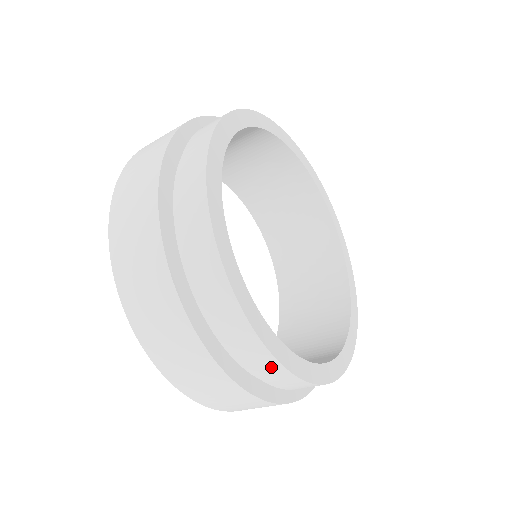
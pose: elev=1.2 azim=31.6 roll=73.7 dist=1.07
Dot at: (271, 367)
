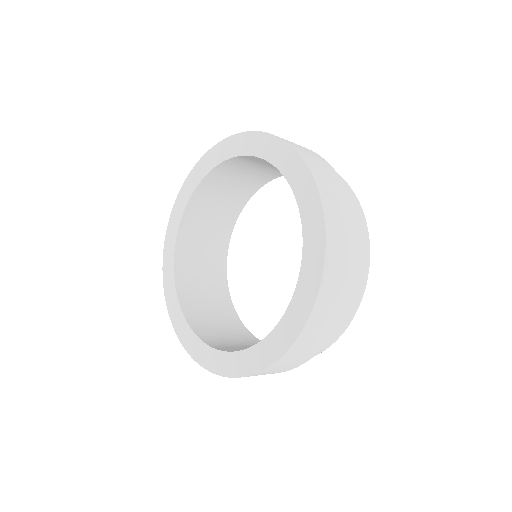
Dot at: occluded
